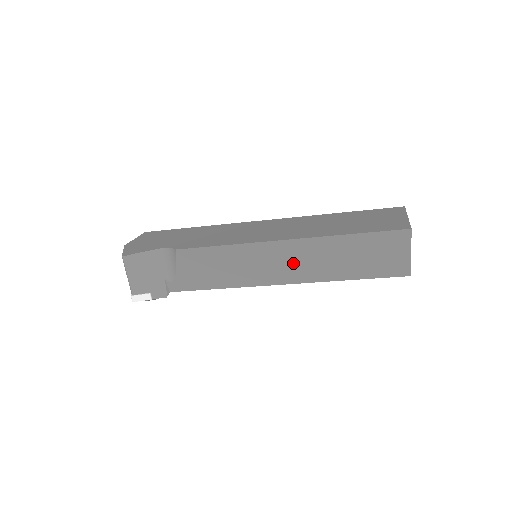
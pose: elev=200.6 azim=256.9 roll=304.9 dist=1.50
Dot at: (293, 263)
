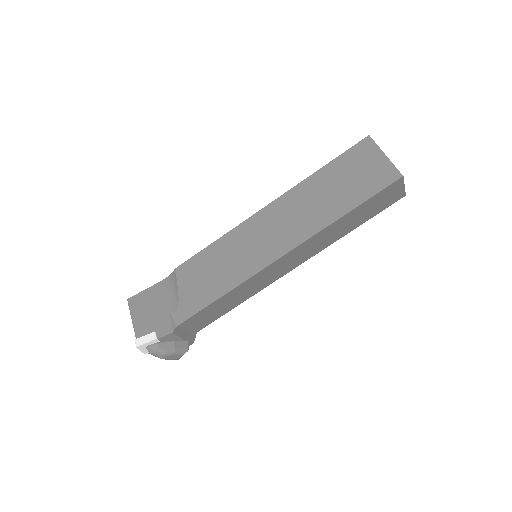
Dot at: (283, 225)
